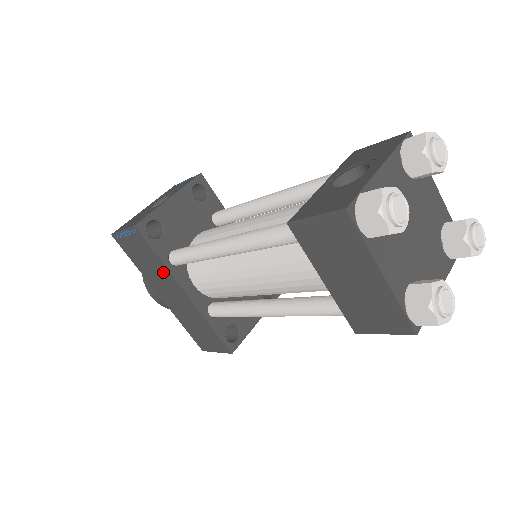
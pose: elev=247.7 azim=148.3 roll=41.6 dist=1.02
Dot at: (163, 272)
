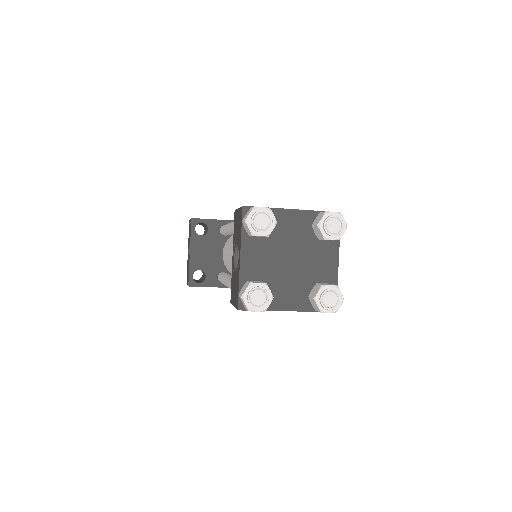
Dot at: occluded
